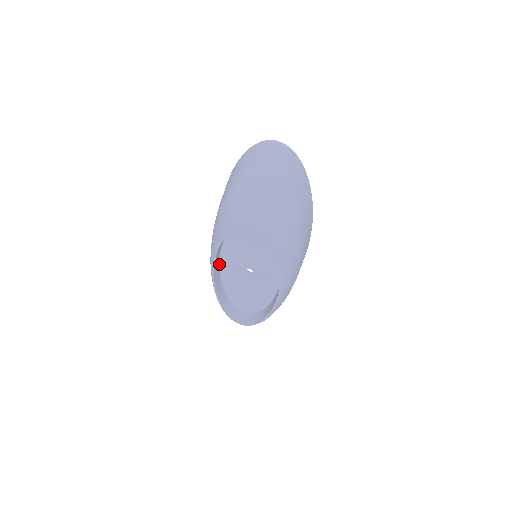
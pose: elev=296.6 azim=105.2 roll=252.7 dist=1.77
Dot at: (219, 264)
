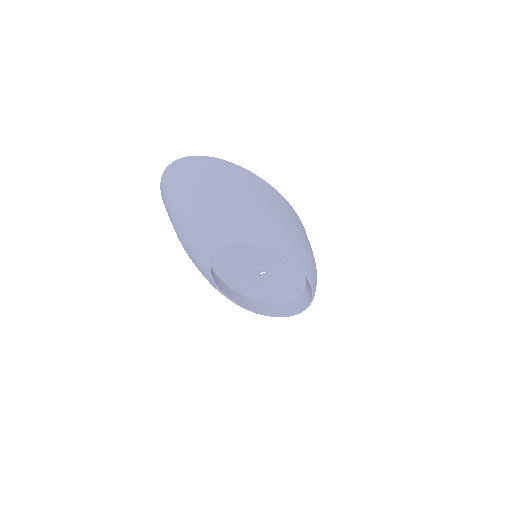
Dot at: (235, 291)
